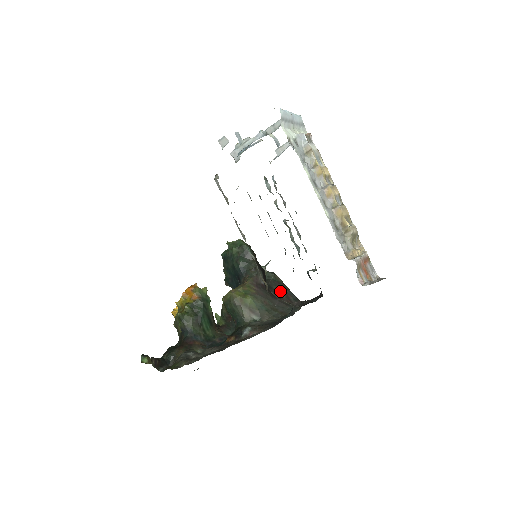
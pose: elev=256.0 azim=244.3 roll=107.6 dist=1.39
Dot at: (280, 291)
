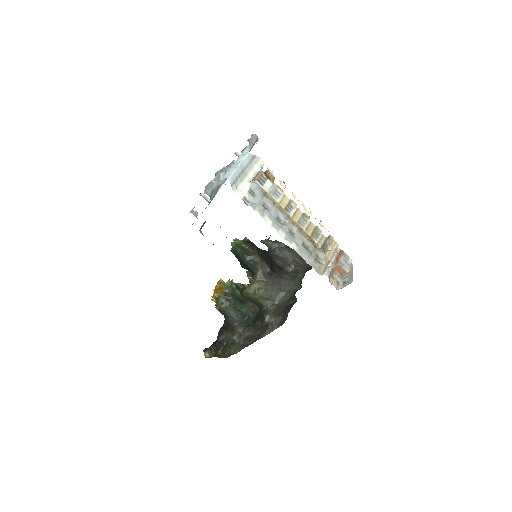
Dot at: (286, 257)
